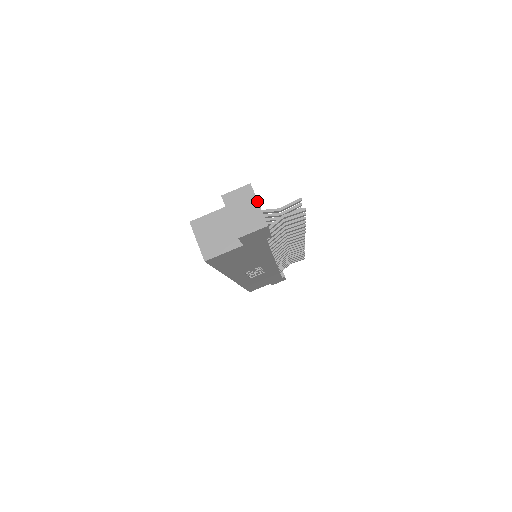
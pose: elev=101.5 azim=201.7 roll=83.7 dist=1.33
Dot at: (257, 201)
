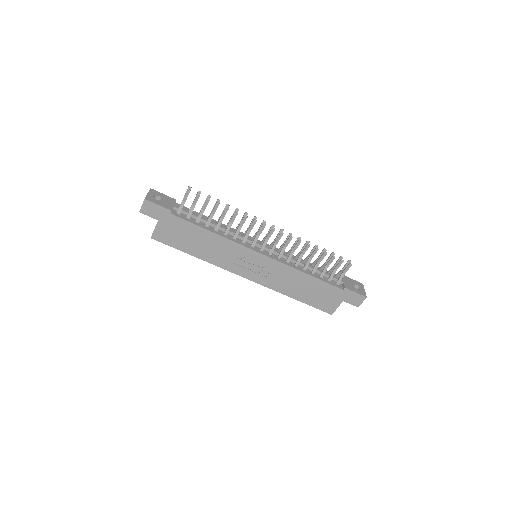
Dot at: (148, 193)
